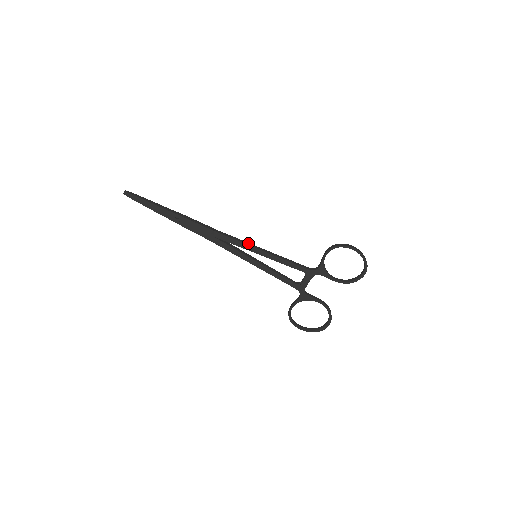
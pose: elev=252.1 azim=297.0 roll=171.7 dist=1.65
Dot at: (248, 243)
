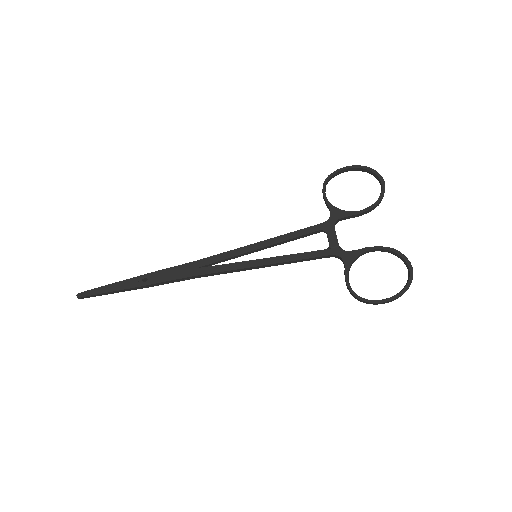
Dot at: (237, 250)
